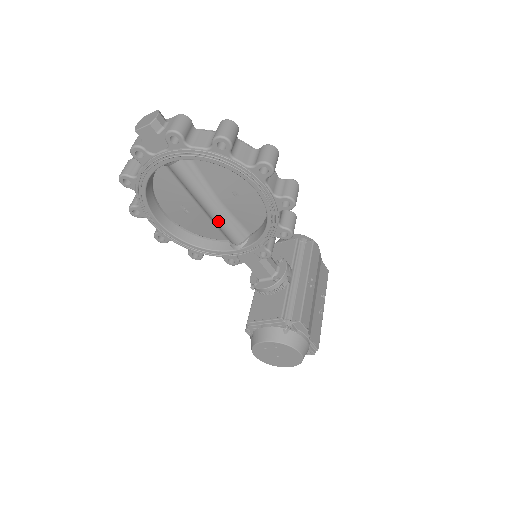
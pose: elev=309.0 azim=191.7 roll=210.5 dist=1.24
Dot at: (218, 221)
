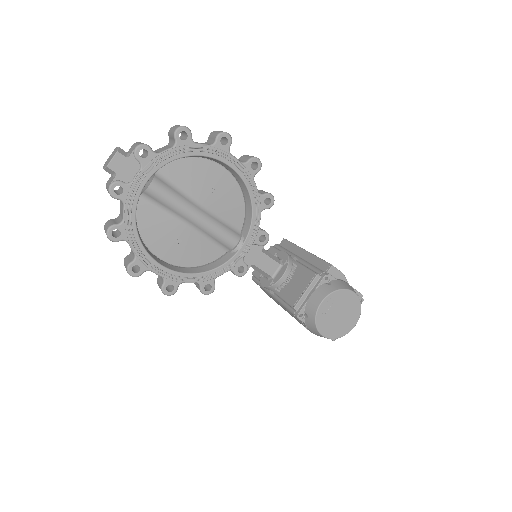
Dot at: (211, 227)
